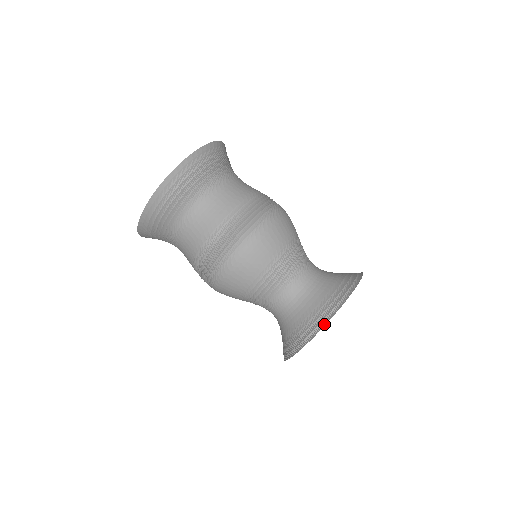
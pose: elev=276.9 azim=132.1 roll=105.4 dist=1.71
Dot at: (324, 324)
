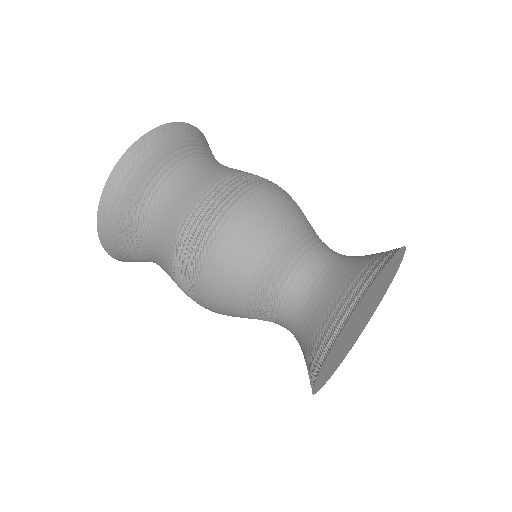
Dot at: (361, 296)
